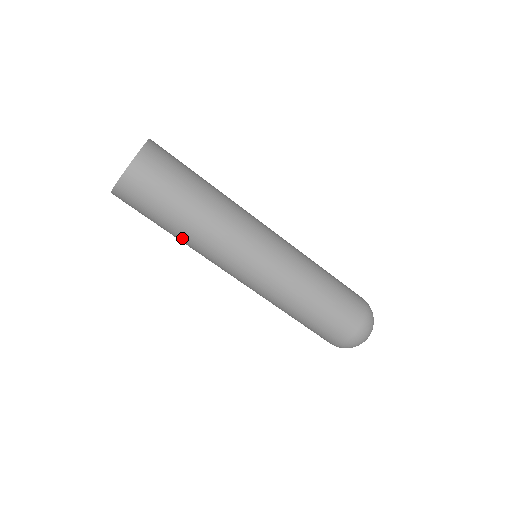
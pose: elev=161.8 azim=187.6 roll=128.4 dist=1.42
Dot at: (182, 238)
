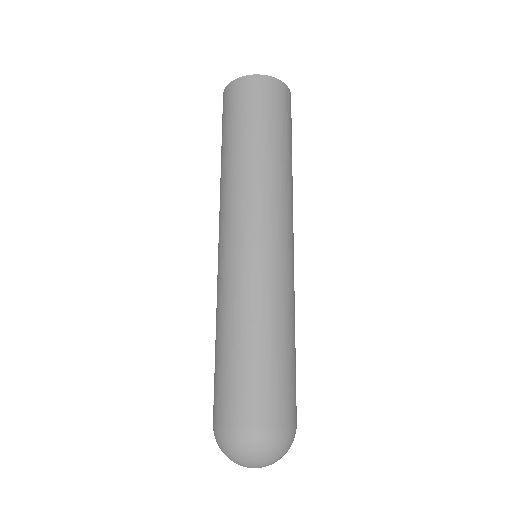
Dot at: (257, 156)
